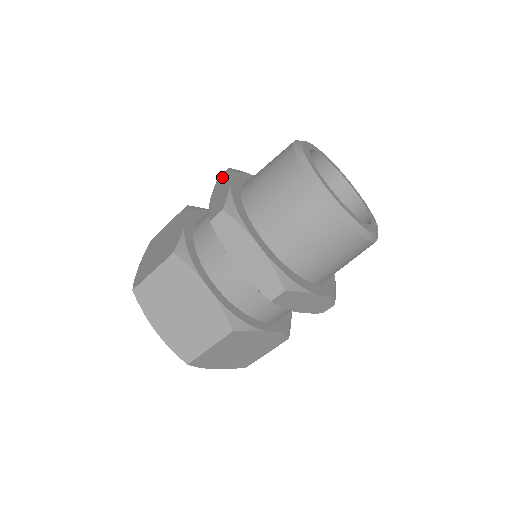
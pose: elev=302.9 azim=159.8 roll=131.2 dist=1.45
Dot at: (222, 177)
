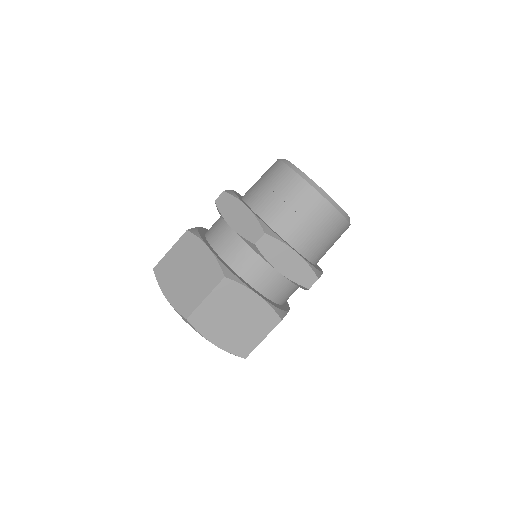
Dot at: occluded
